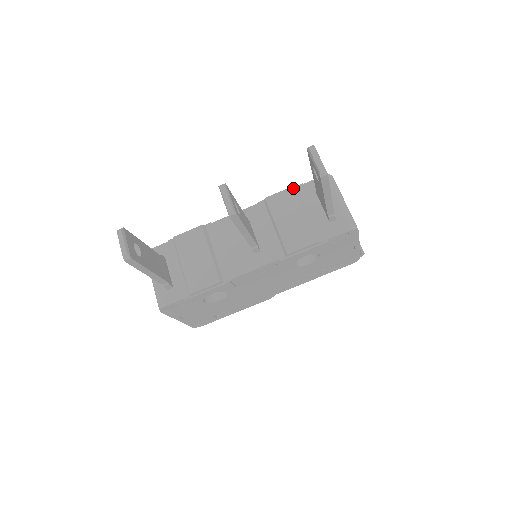
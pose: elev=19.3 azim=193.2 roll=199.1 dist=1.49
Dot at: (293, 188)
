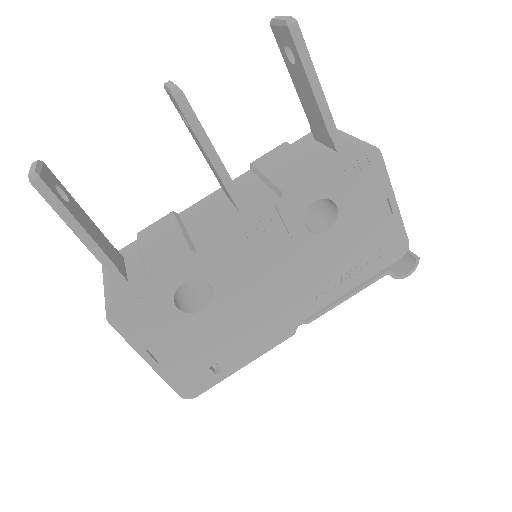
Dot at: (284, 143)
